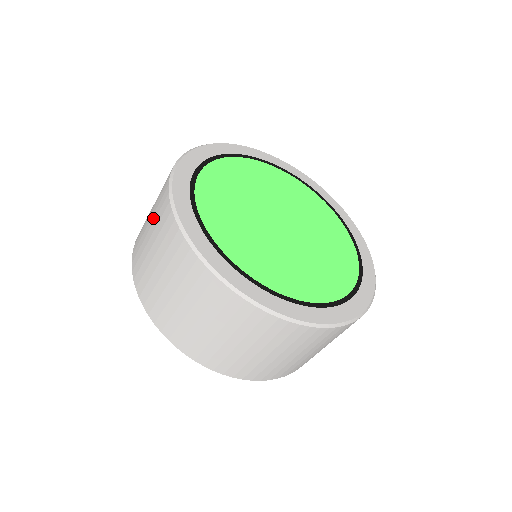
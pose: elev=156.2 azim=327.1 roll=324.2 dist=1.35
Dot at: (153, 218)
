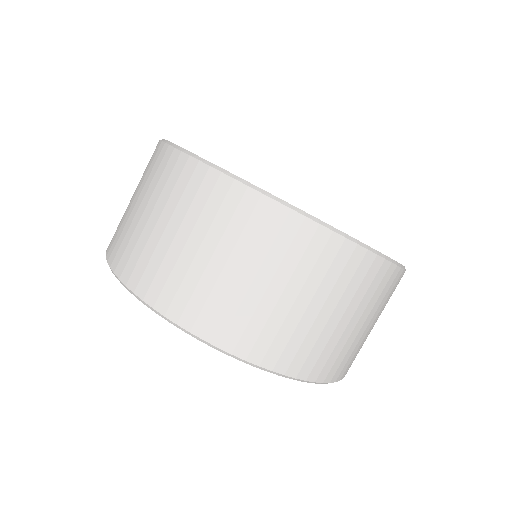
Dot at: occluded
